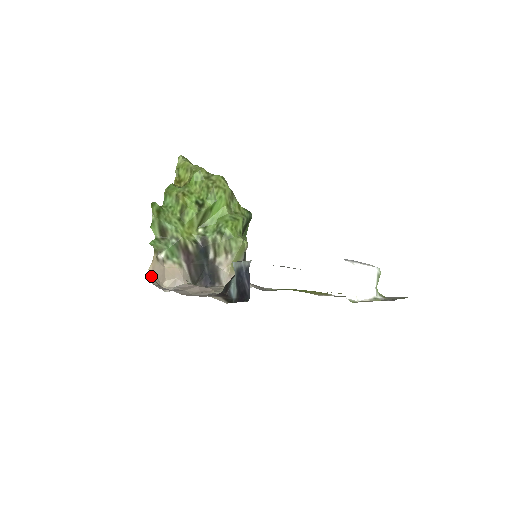
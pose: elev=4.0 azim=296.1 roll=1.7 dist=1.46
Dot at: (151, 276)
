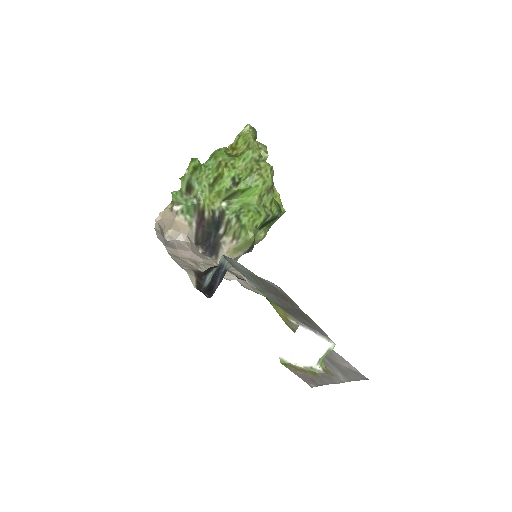
Dot at: (158, 221)
